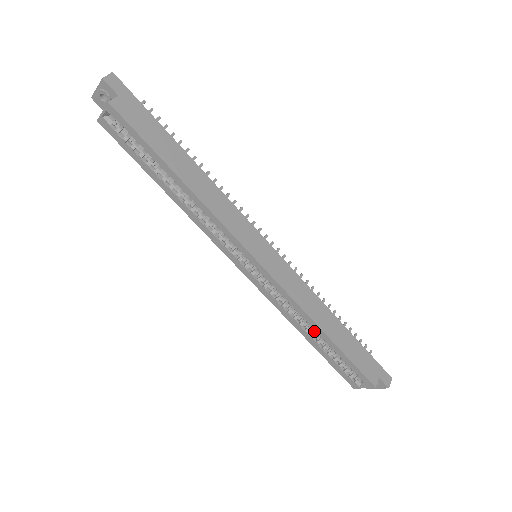
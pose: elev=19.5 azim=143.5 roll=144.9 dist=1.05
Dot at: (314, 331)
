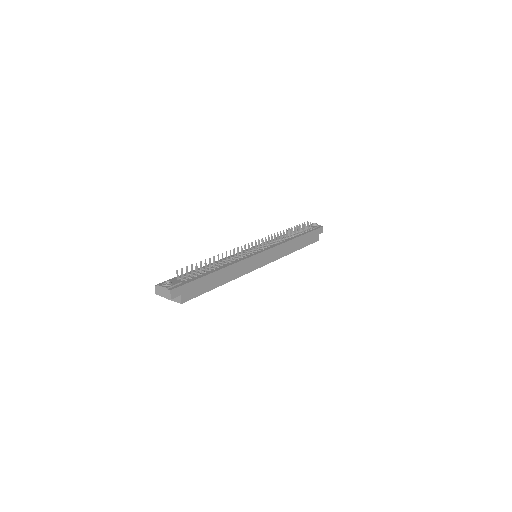
Dot at: occluded
